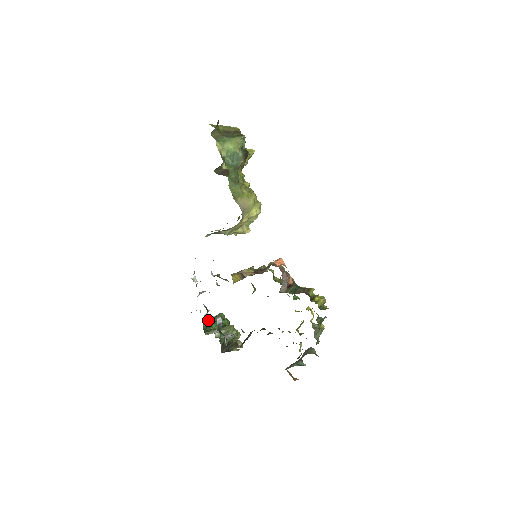
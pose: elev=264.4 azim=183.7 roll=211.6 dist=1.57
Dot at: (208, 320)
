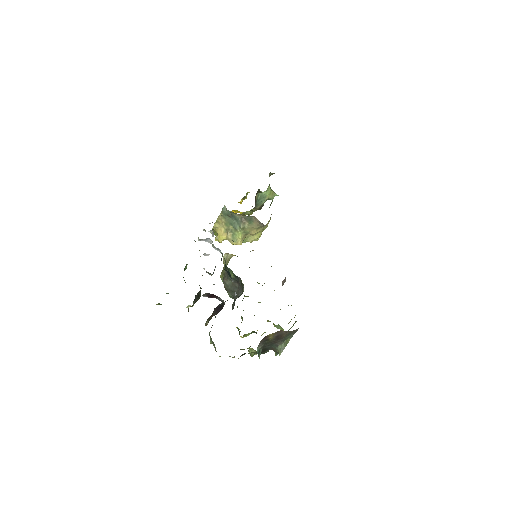
Dot at: occluded
